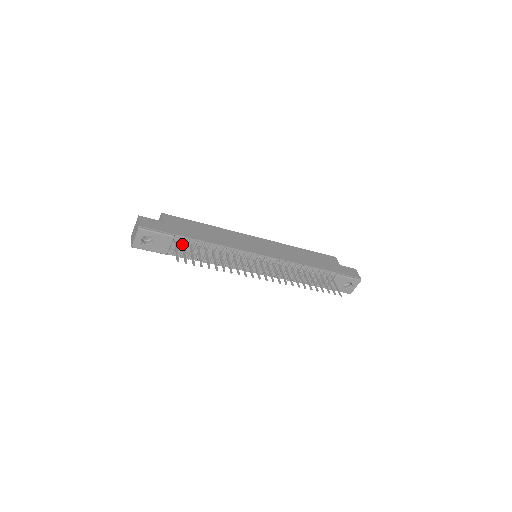
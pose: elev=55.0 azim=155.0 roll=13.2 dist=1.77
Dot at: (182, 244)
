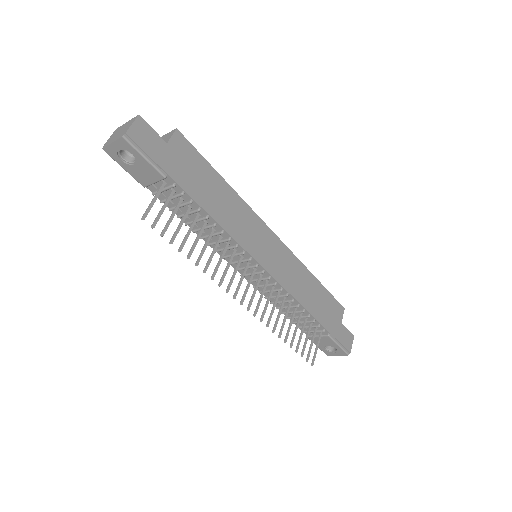
Dot at: (171, 192)
